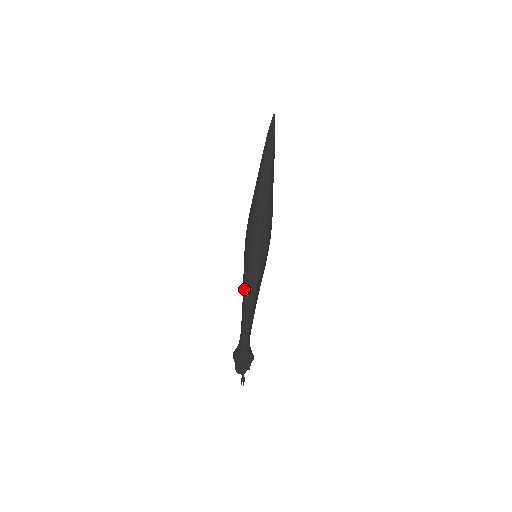
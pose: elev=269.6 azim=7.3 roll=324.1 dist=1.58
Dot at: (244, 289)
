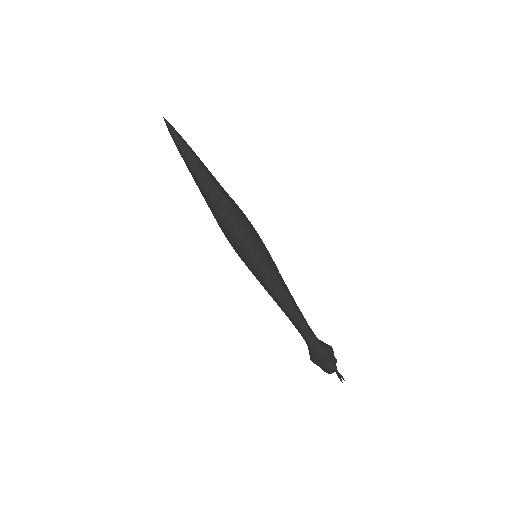
Dot at: (271, 294)
